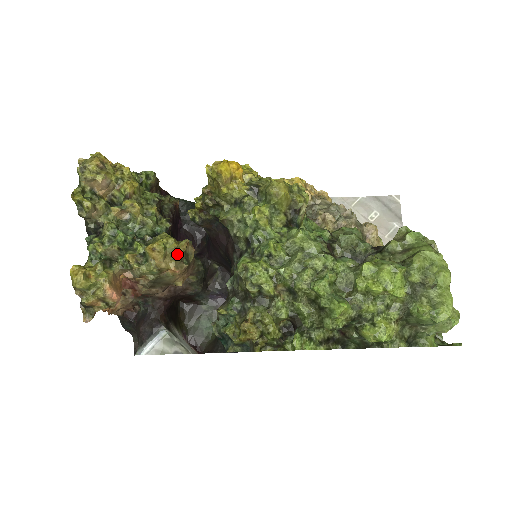
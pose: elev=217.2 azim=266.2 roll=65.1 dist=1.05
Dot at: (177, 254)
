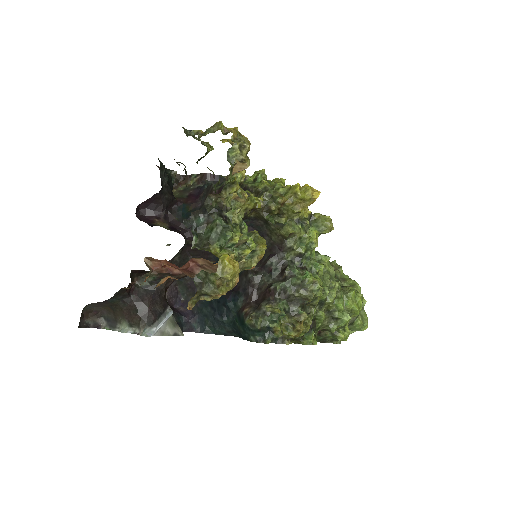
Dot at: occluded
